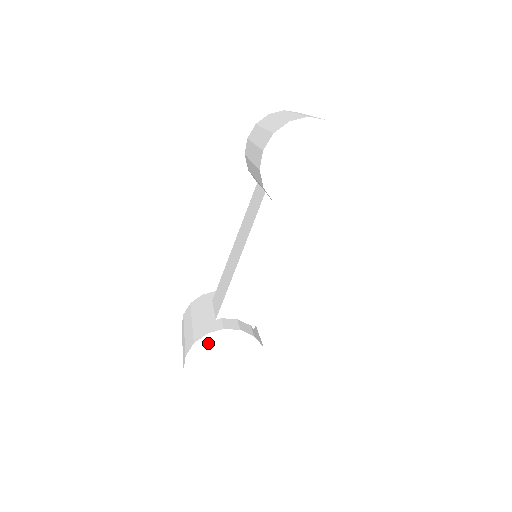
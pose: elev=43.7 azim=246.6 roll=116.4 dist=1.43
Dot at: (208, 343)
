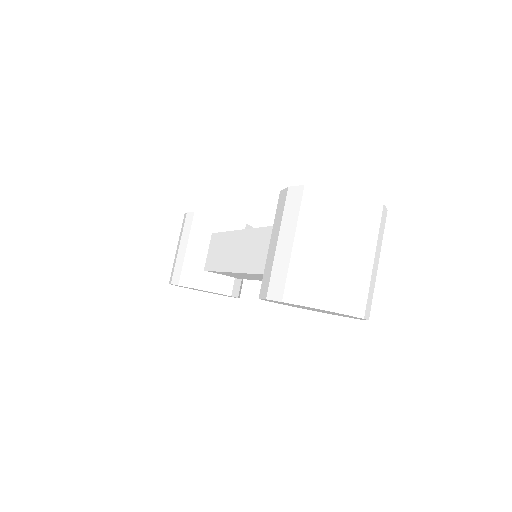
Dot at: occluded
